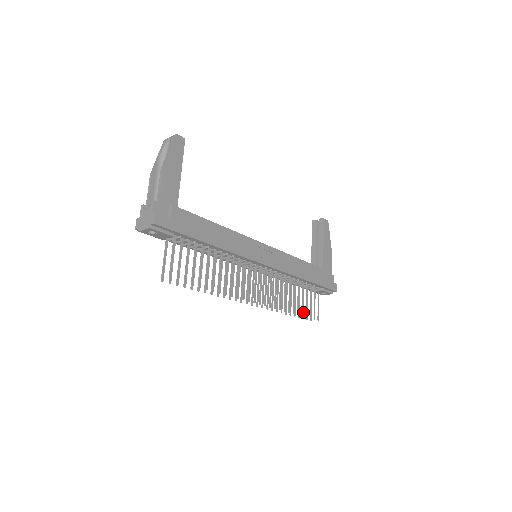
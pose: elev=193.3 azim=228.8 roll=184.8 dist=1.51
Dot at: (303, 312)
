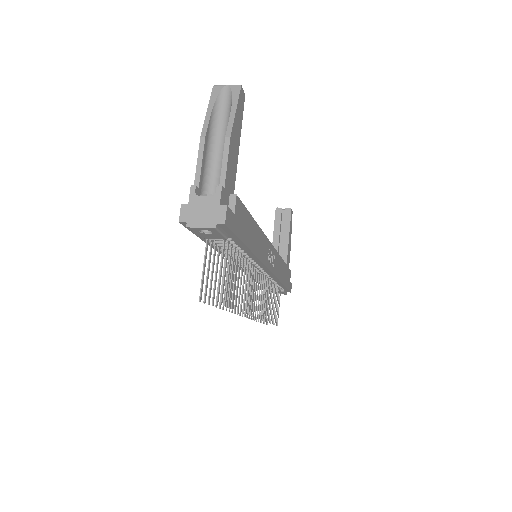
Dot at: (265, 316)
